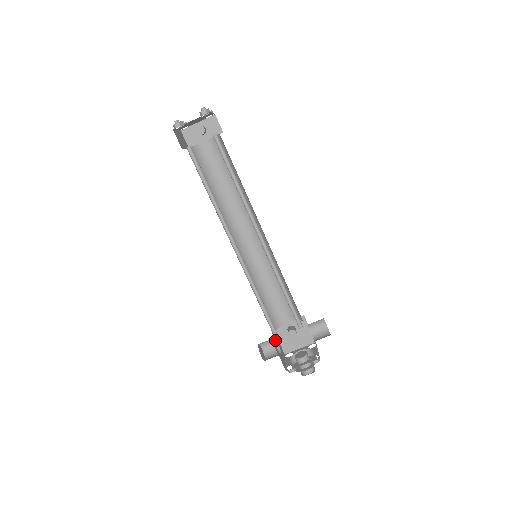
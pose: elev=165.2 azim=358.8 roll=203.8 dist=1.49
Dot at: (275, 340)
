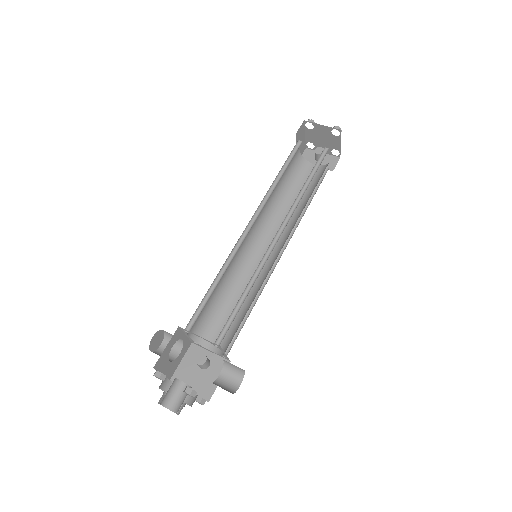
Dot at: (180, 349)
